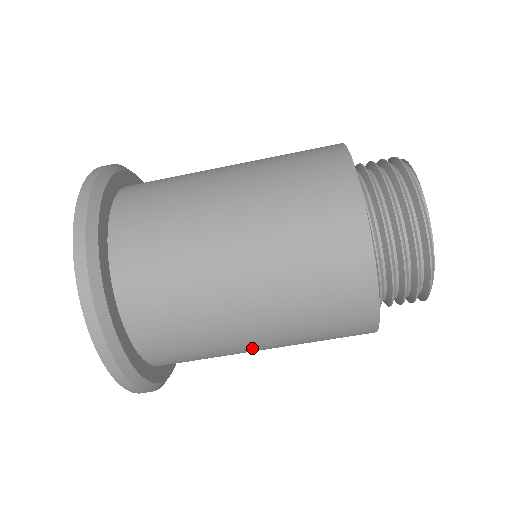
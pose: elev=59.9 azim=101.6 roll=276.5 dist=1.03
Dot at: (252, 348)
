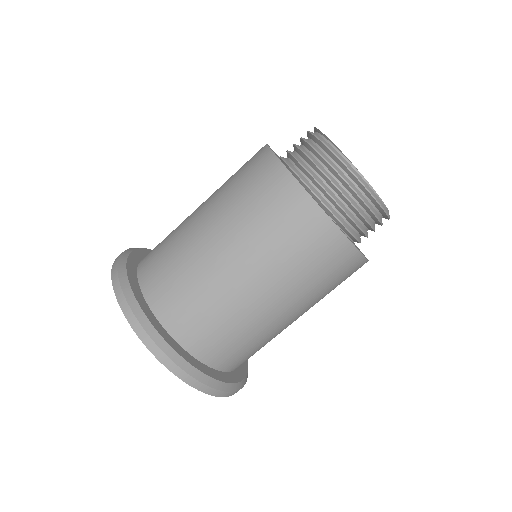
Dot at: occluded
